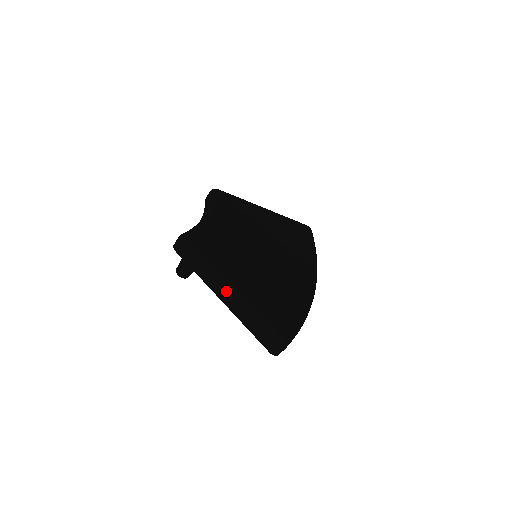
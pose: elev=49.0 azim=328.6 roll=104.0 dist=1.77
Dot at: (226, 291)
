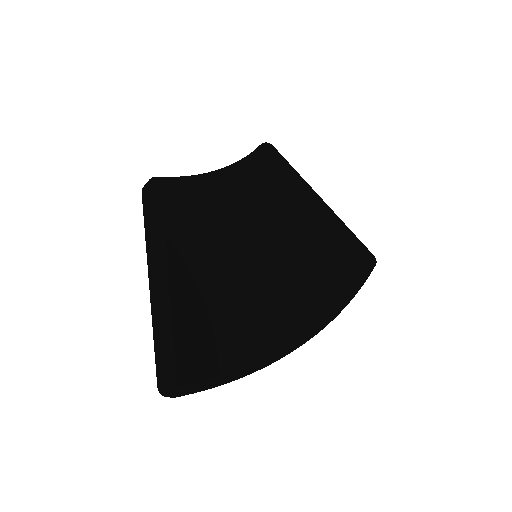
Dot at: (155, 279)
